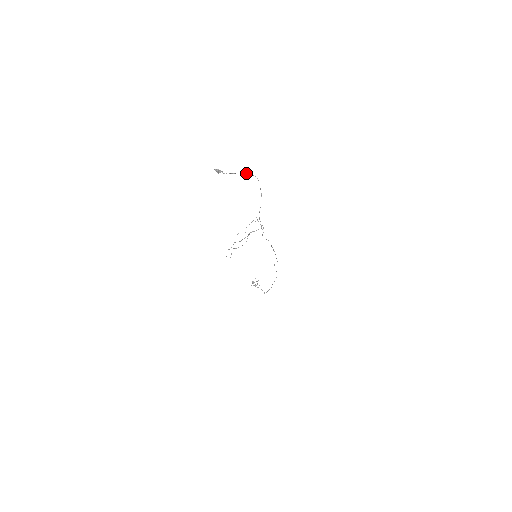
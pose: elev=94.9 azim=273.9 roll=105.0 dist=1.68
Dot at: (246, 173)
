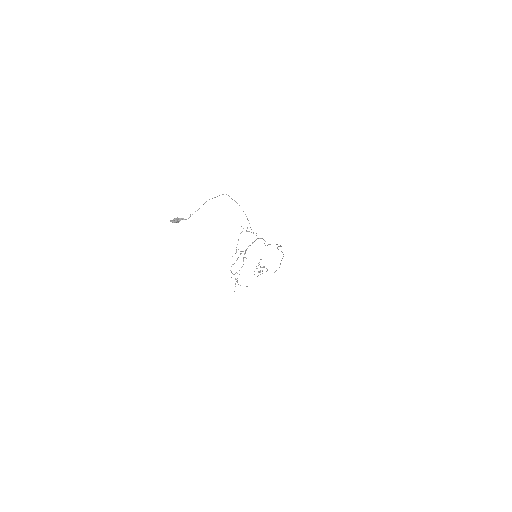
Dot at: occluded
